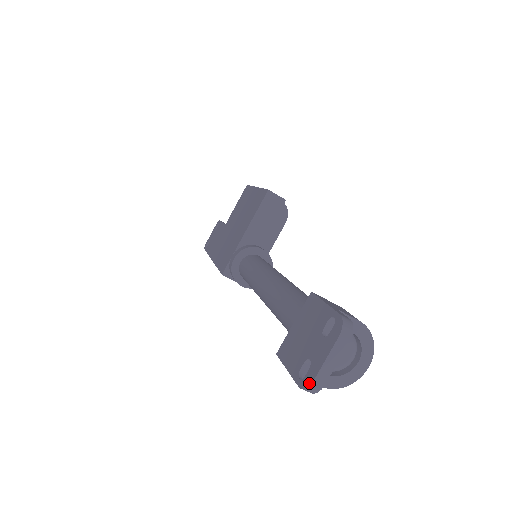
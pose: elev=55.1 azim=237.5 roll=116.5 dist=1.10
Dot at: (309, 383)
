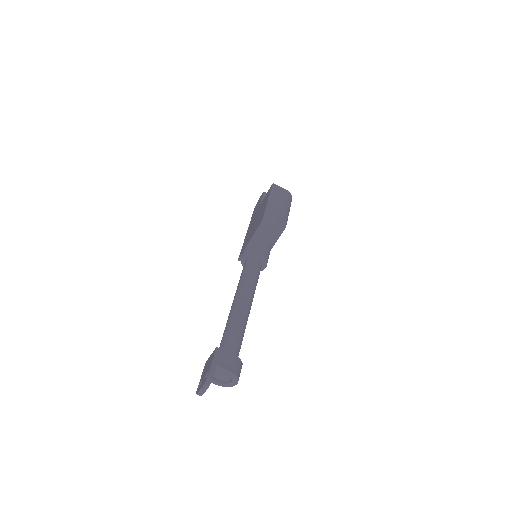
Dot at: (197, 393)
